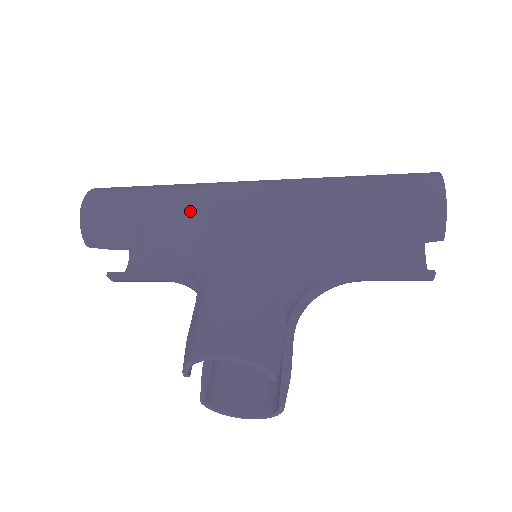
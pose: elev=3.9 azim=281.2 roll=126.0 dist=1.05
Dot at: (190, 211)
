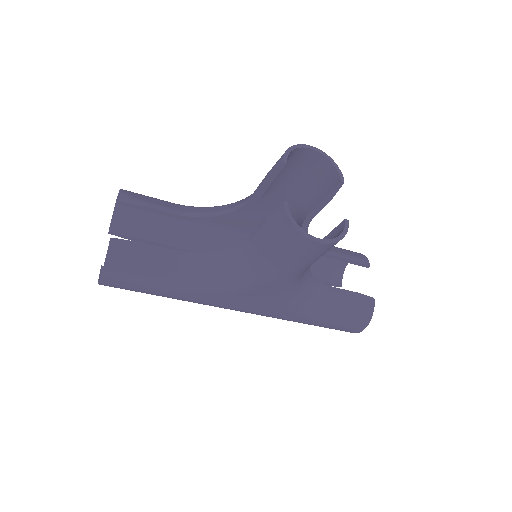
Dot at: occluded
